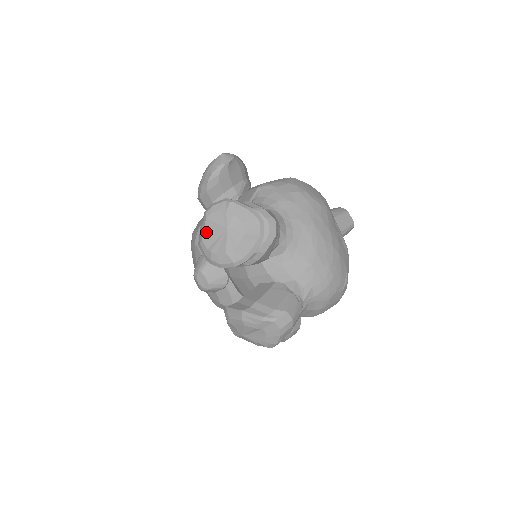
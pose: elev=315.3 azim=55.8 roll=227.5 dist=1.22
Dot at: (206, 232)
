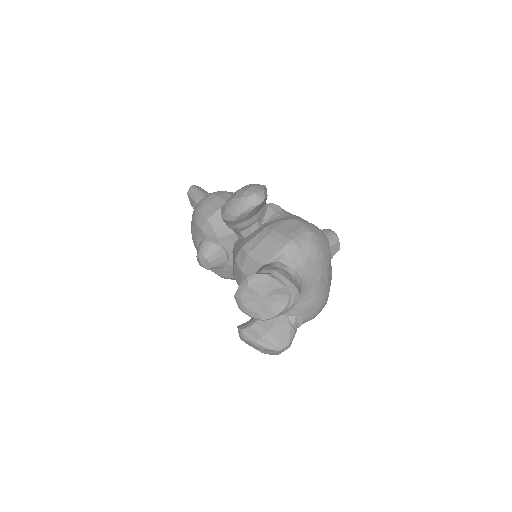
Dot at: (245, 294)
